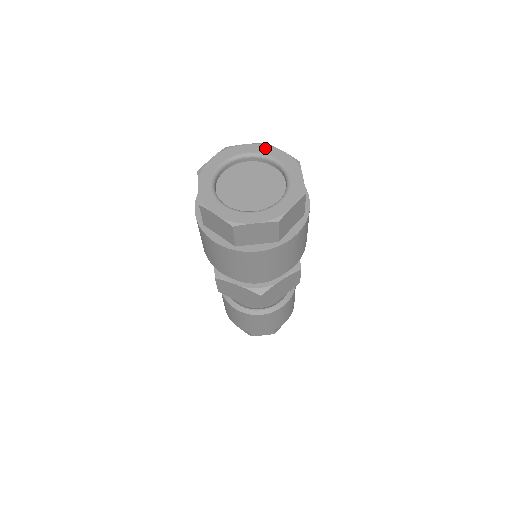
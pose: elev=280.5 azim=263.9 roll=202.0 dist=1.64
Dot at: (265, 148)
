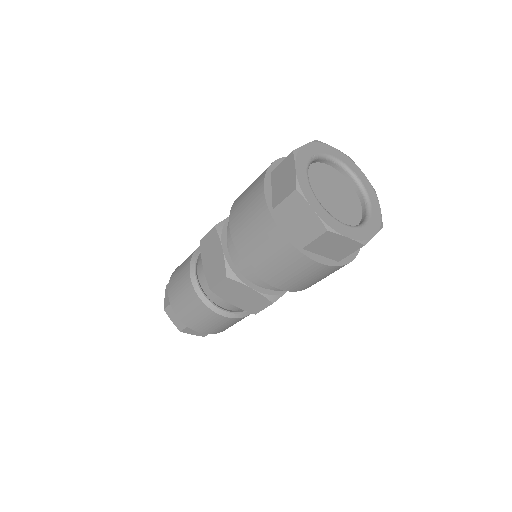
Dot at: (372, 192)
